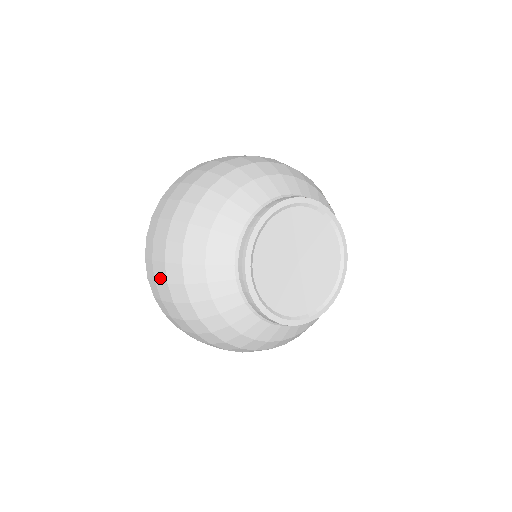
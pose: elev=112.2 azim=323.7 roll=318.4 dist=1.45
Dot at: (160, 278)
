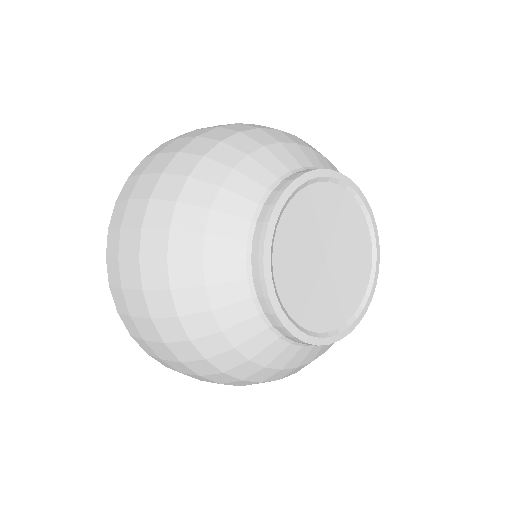
Dot at: (128, 252)
